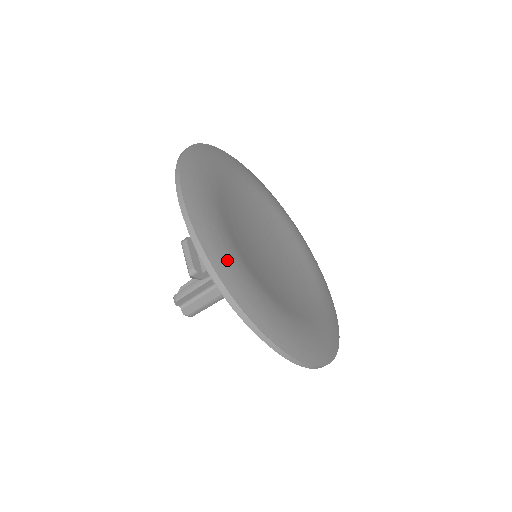
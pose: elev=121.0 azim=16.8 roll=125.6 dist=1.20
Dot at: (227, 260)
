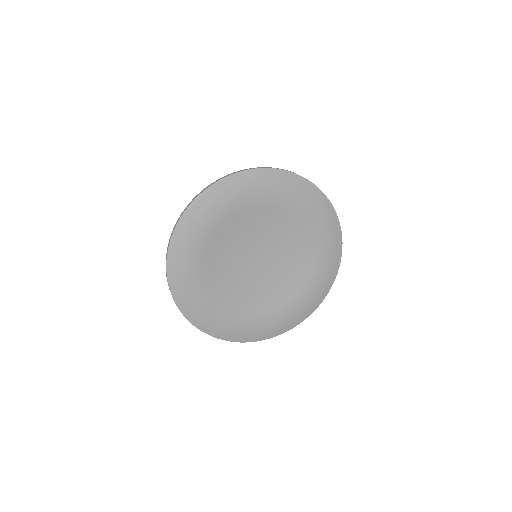
Dot at: (185, 289)
